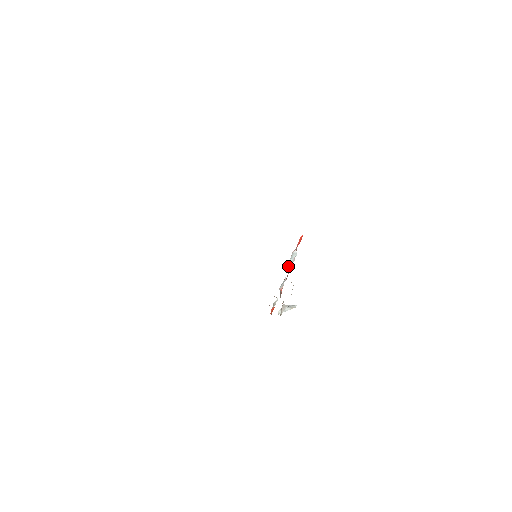
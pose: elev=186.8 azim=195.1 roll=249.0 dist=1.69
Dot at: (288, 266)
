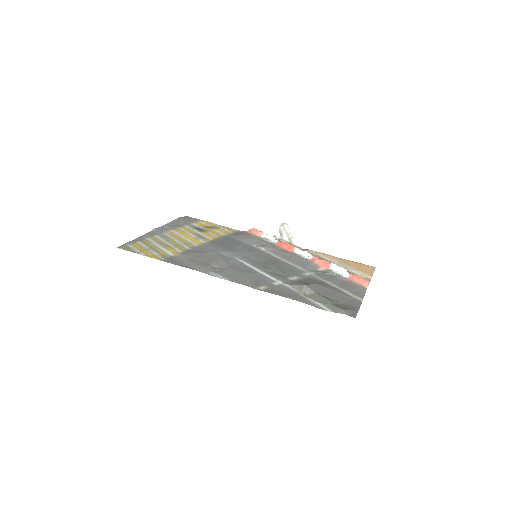
Dot at: (332, 268)
